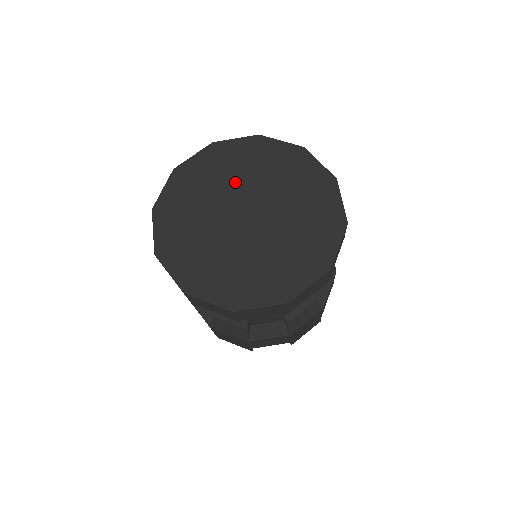
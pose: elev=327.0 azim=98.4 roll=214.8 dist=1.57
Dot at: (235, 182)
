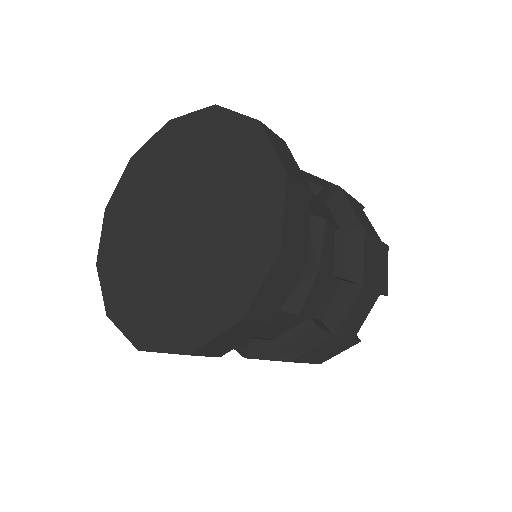
Dot at: (177, 176)
